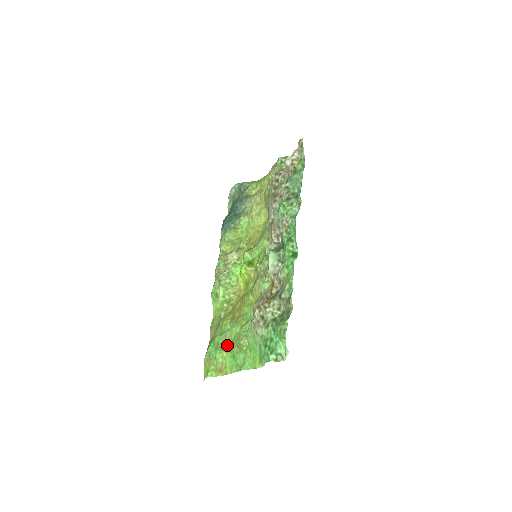
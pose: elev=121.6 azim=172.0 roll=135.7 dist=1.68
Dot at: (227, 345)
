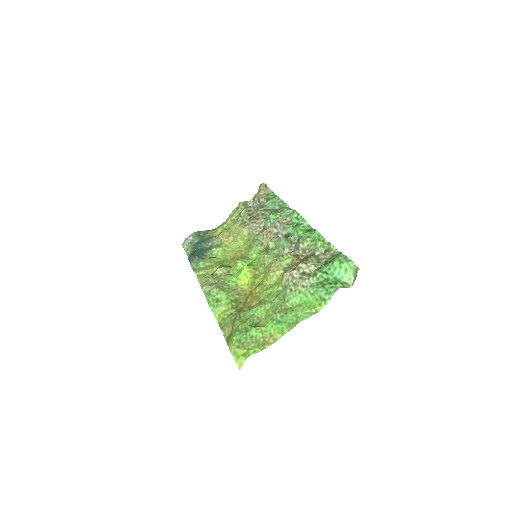
Dot at: (261, 322)
